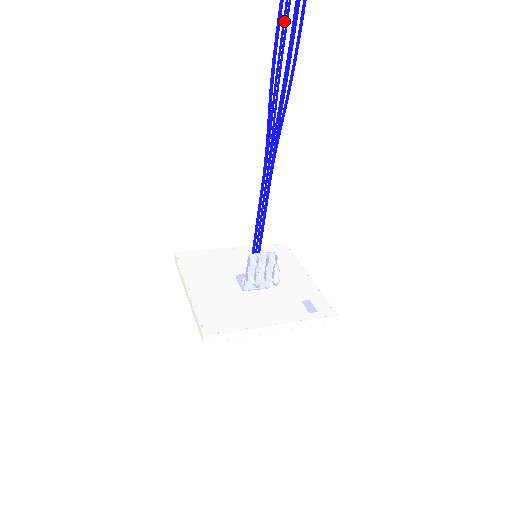
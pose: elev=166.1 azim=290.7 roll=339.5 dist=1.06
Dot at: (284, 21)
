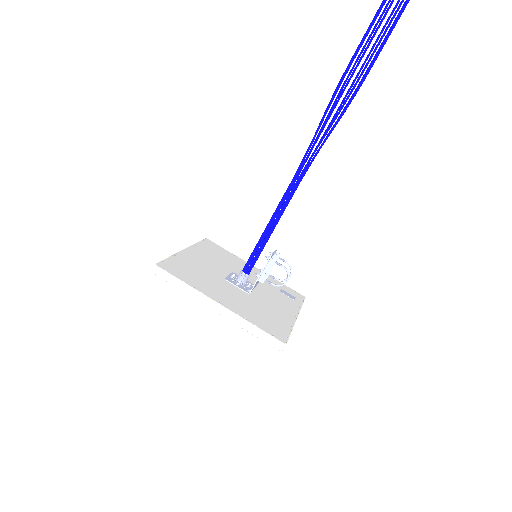
Dot at: occluded
